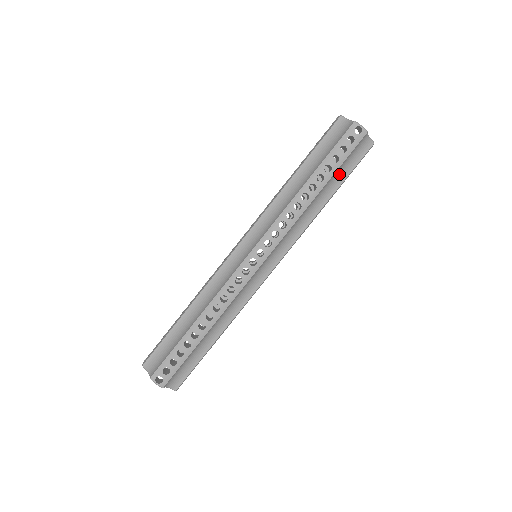
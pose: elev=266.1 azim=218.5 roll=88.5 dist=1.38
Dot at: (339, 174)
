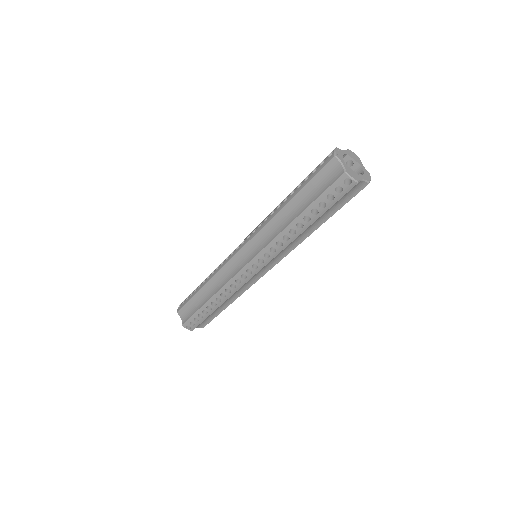
Dot at: (329, 210)
